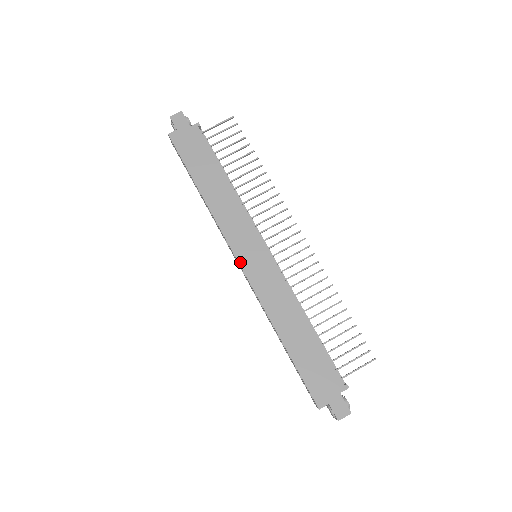
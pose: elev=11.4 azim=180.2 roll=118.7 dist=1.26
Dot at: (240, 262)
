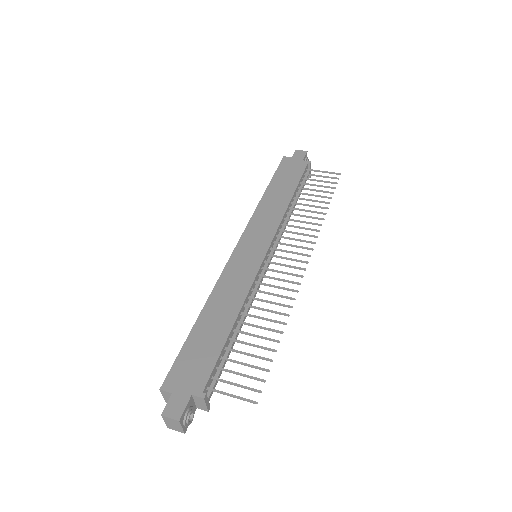
Dot at: (238, 245)
